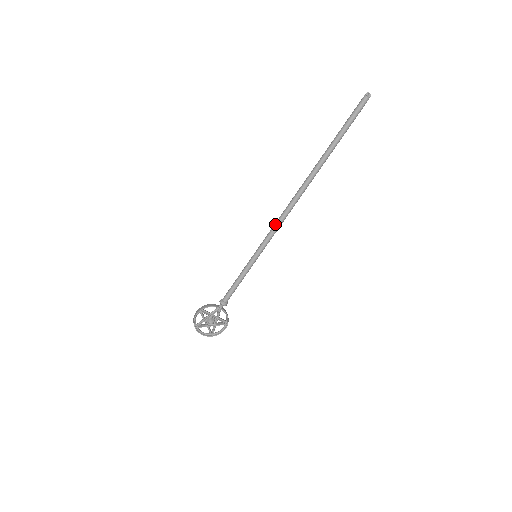
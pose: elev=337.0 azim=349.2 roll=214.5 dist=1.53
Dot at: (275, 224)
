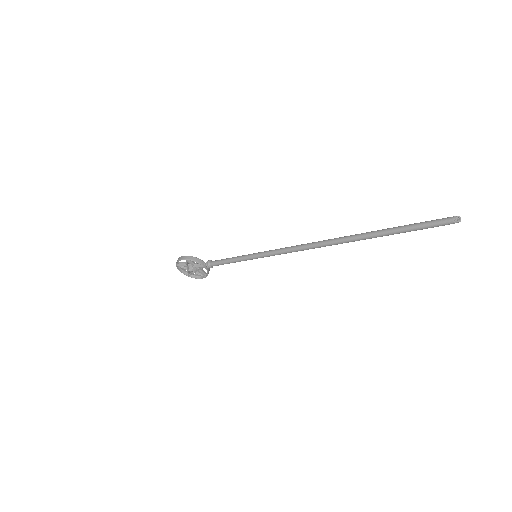
Dot at: (287, 249)
